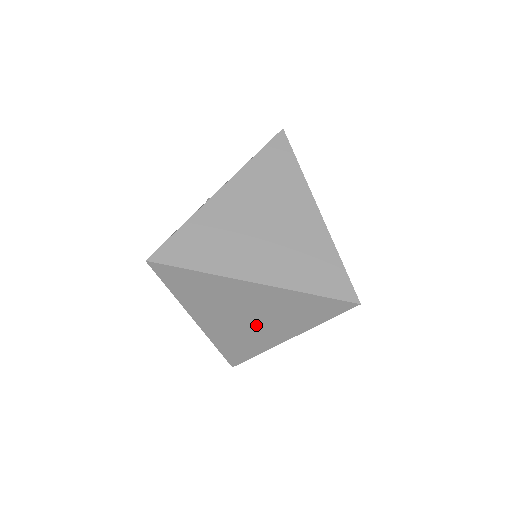
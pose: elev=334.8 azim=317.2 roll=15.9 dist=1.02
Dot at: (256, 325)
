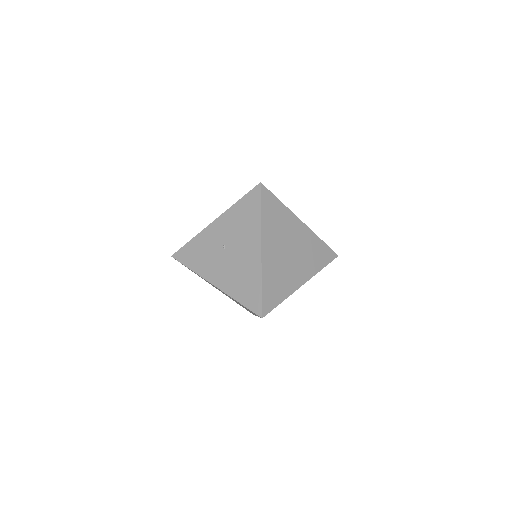
Dot at: occluded
